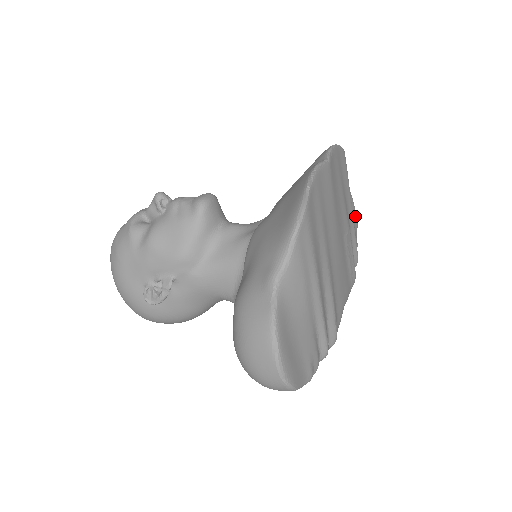
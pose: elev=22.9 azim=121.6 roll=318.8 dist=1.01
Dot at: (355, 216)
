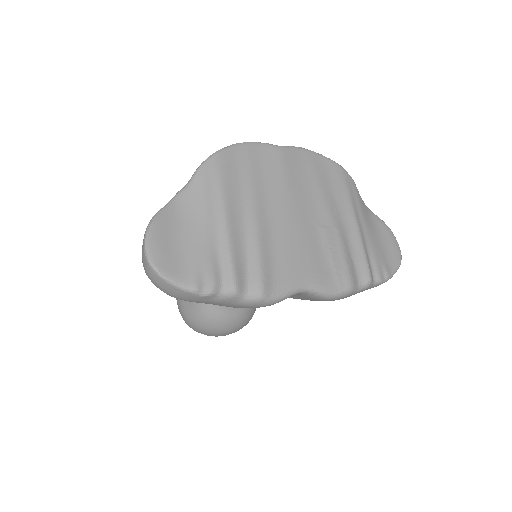
Dot at: (394, 251)
